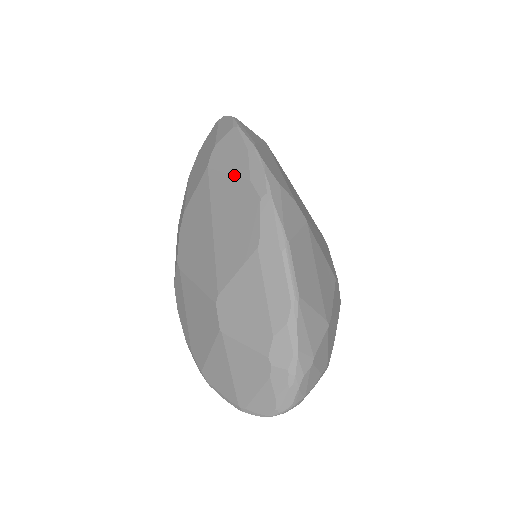
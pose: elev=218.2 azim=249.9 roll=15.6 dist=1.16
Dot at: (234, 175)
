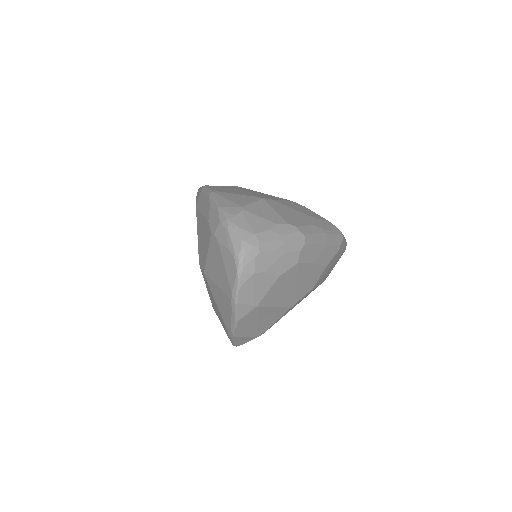
Dot at: occluded
